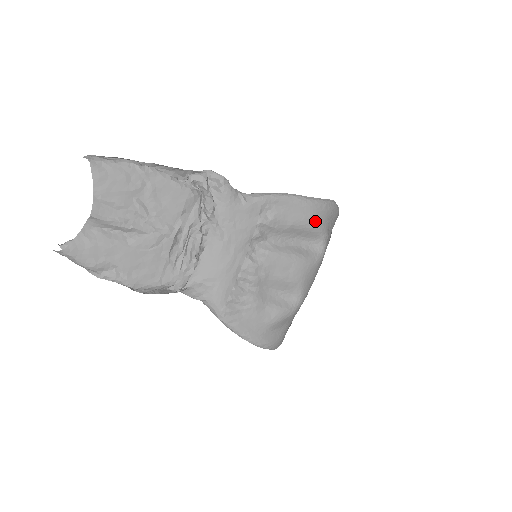
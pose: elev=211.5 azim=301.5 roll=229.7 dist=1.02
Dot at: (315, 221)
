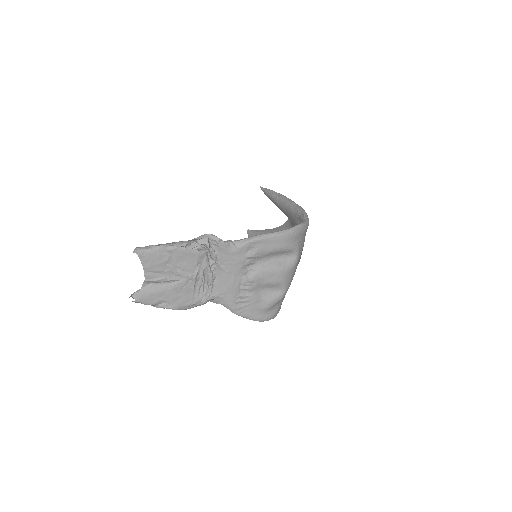
Dot at: (286, 245)
